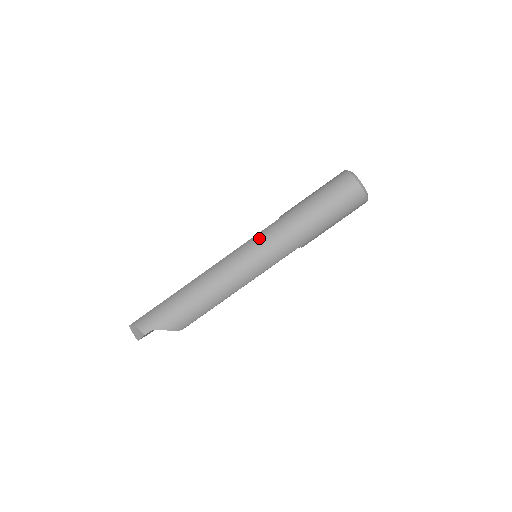
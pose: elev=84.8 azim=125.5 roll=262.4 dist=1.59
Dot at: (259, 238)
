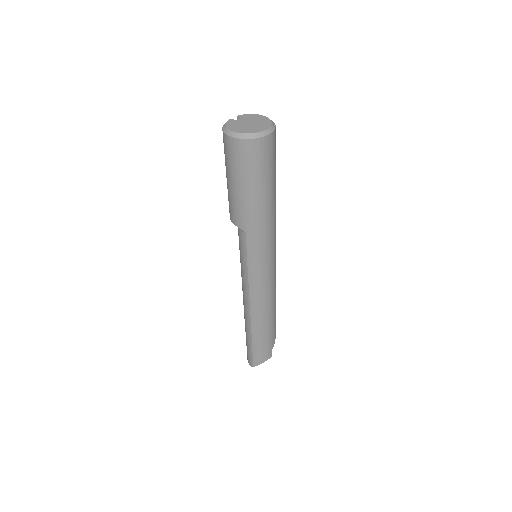
Dot at: (256, 258)
